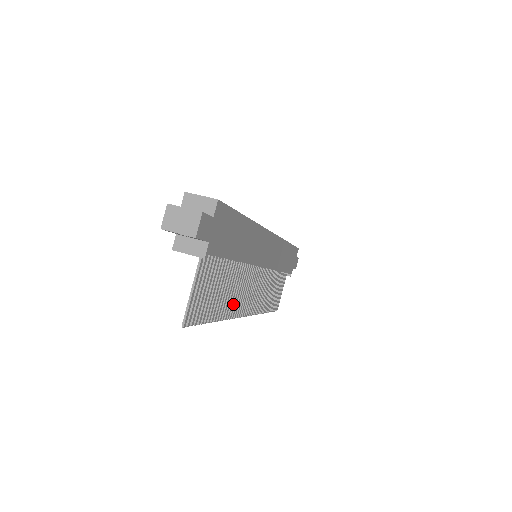
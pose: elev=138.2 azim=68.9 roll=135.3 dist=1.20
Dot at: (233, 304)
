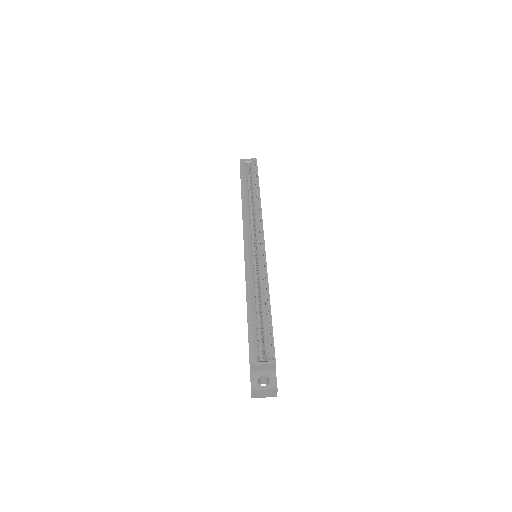
Dot at: occluded
